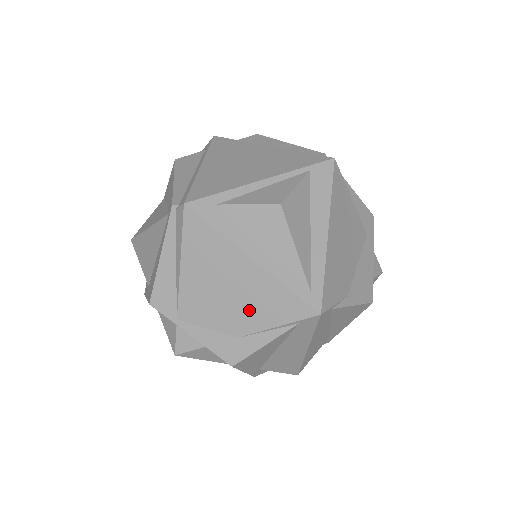
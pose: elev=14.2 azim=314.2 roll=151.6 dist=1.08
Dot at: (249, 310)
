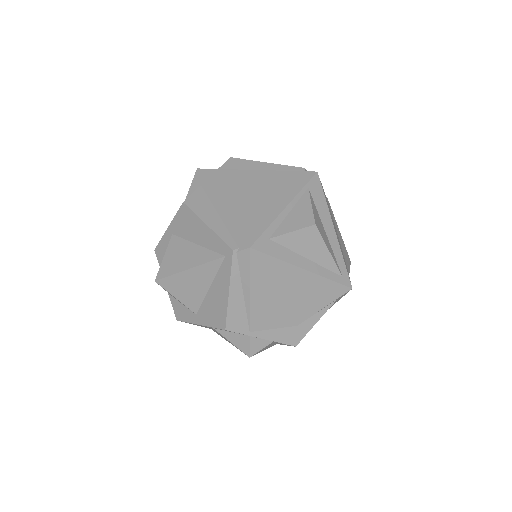
Dot at: (304, 304)
